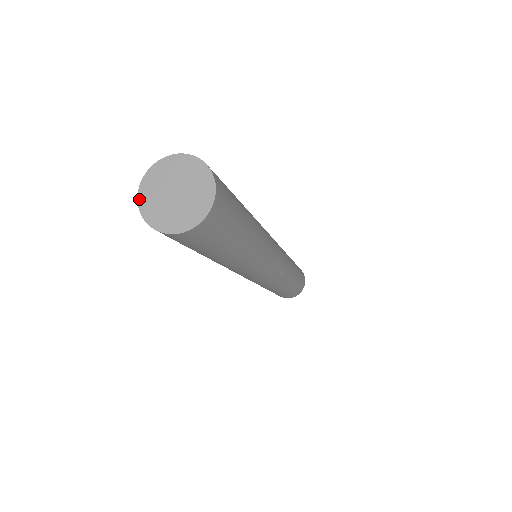
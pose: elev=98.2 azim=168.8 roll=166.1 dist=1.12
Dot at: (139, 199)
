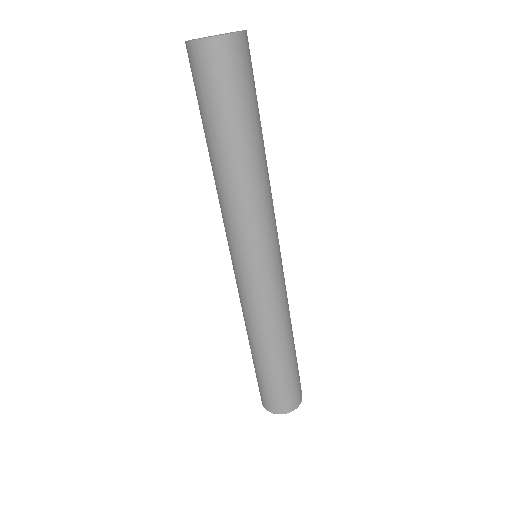
Dot at: occluded
